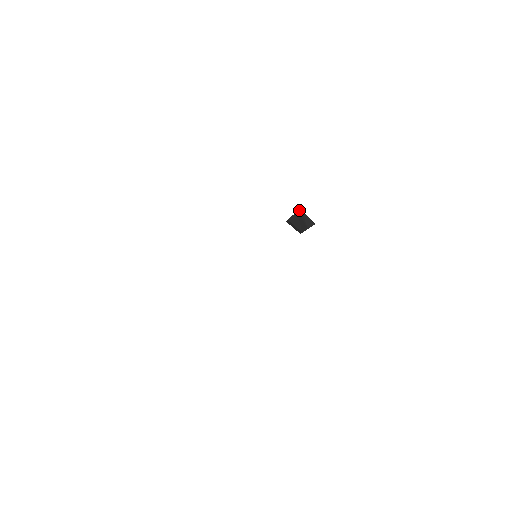
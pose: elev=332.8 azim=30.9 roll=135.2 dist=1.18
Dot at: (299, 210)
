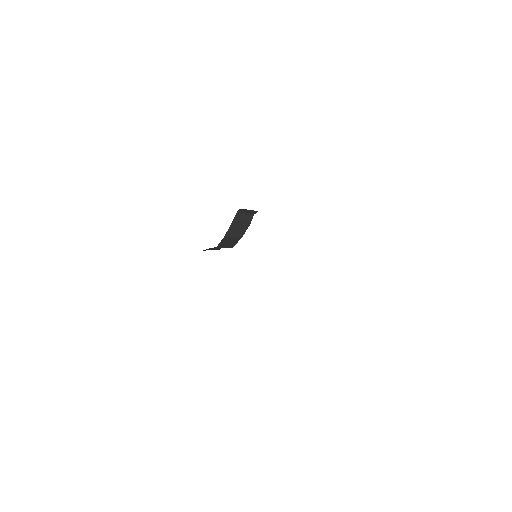
Dot at: (236, 214)
